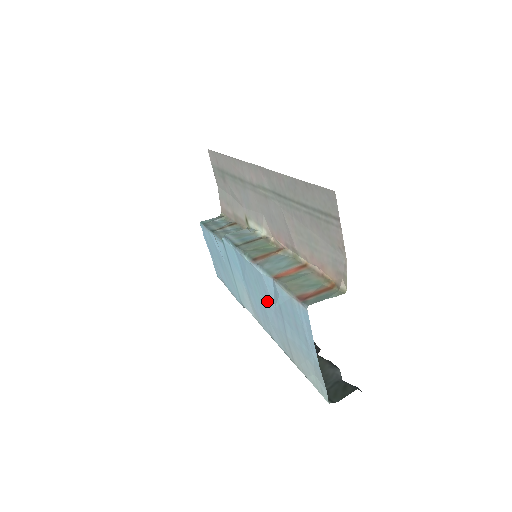
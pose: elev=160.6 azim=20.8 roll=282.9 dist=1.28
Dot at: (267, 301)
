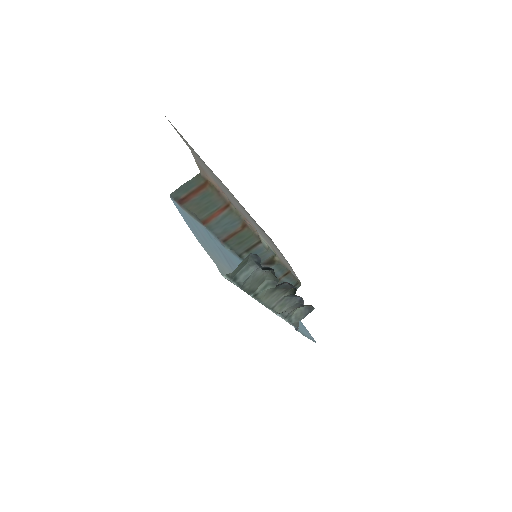
Dot at: (236, 265)
